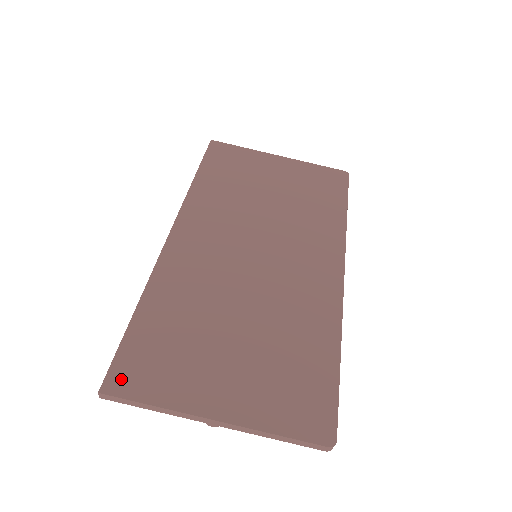
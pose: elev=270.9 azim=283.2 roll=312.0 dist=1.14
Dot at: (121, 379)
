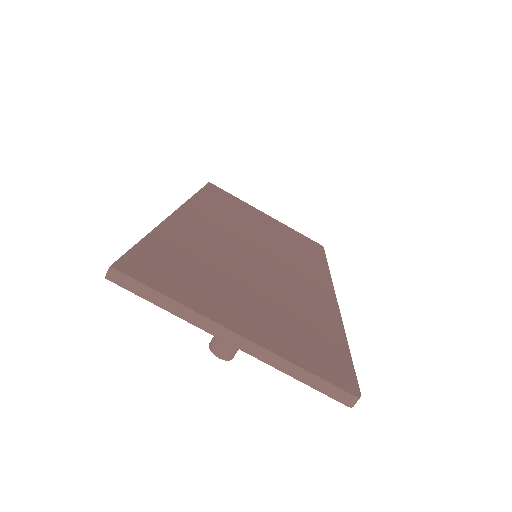
Dot at: (136, 268)
